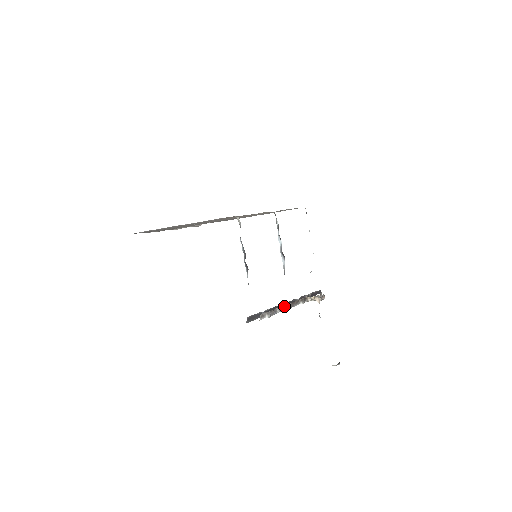
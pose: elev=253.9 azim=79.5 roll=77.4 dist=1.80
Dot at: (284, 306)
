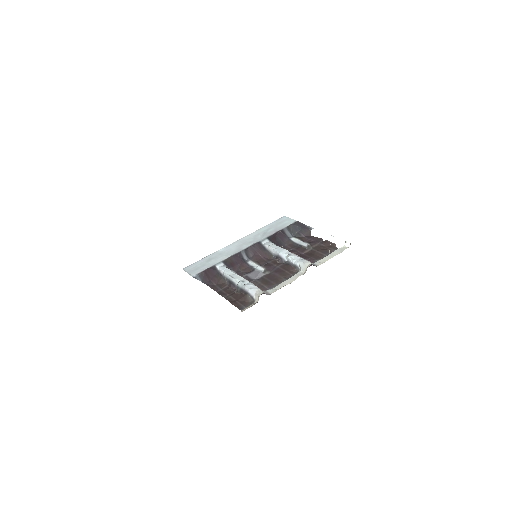
Dot at: occluded
